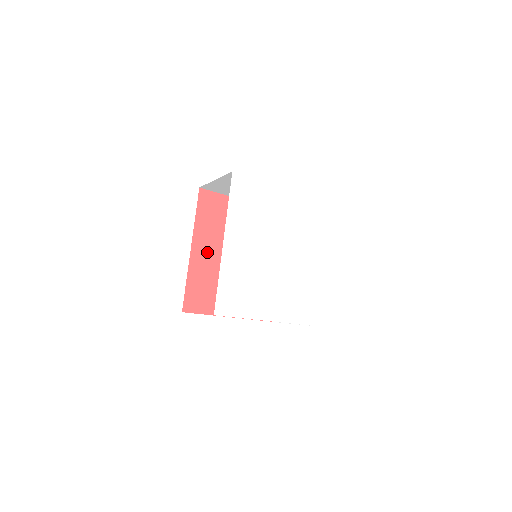
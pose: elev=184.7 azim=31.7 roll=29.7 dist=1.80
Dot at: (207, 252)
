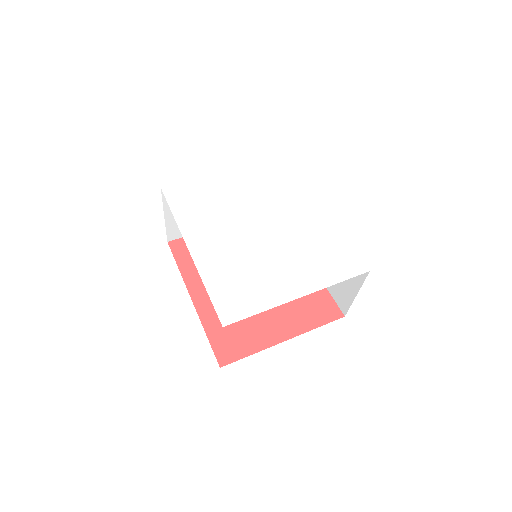
Dot at: occluded
